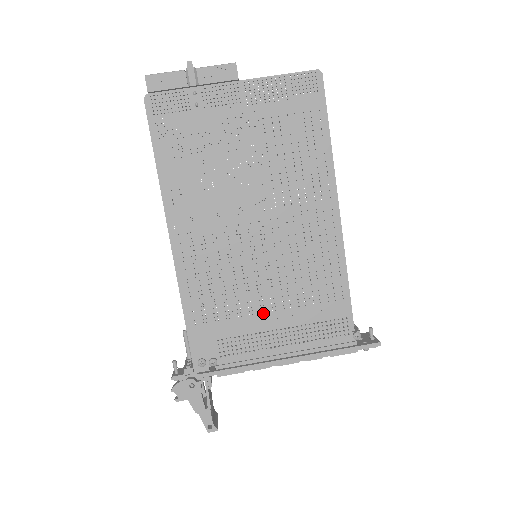
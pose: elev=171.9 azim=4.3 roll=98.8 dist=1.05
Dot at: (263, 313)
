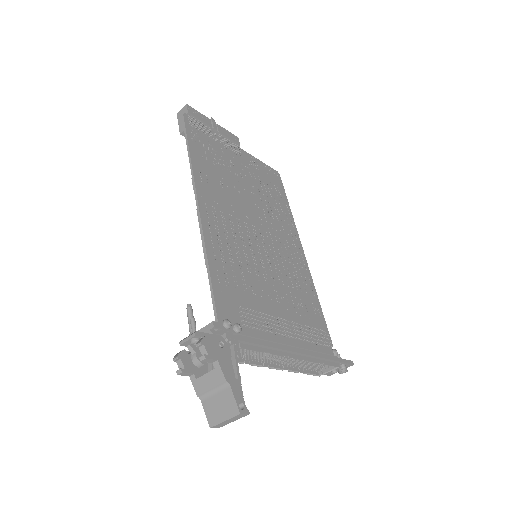
Dot at: (271, 300)
